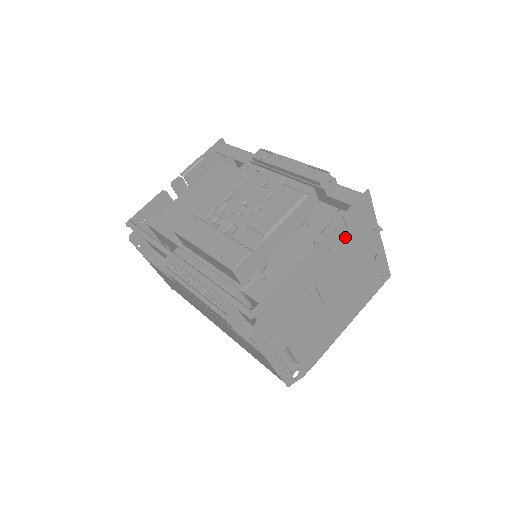
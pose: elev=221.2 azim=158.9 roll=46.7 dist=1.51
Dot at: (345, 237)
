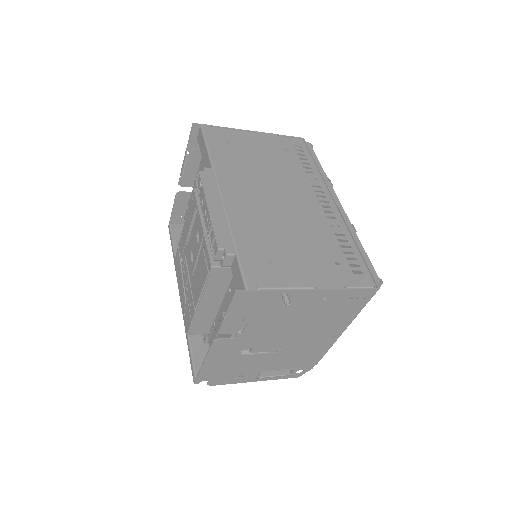
Dot at: (248, 319)
